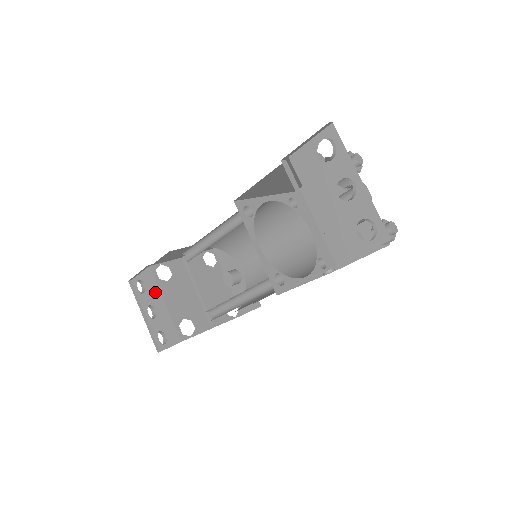
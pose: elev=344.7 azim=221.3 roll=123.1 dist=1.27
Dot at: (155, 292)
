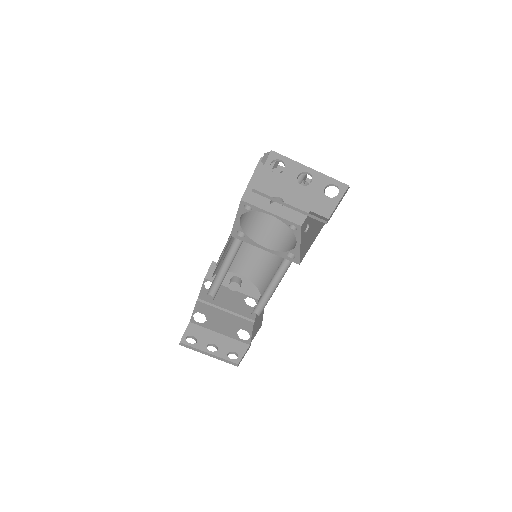
Dot at: (206, 334)
